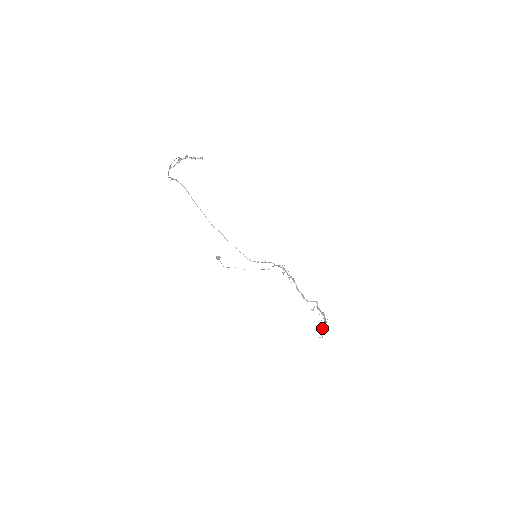
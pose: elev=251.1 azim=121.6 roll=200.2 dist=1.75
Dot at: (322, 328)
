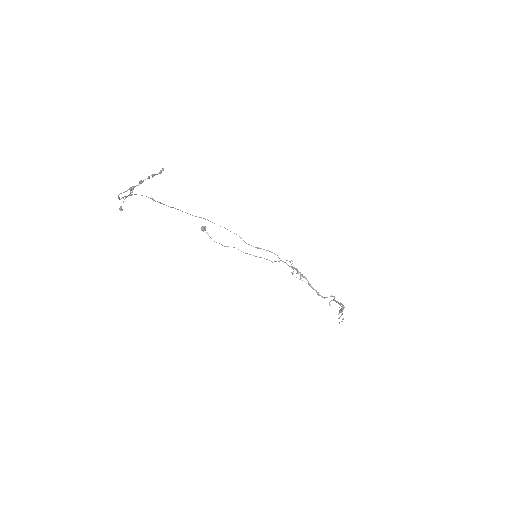
Dot at: (339, 311)
